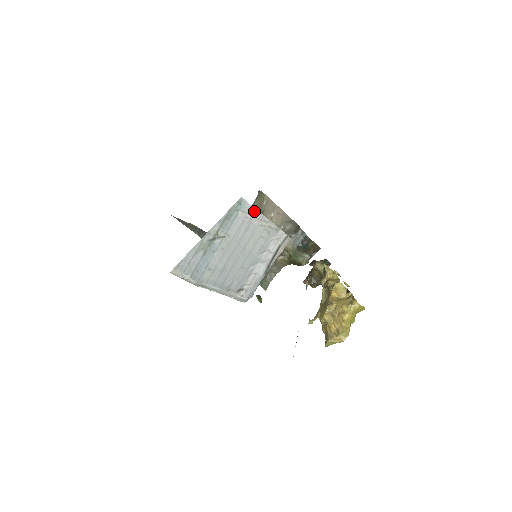
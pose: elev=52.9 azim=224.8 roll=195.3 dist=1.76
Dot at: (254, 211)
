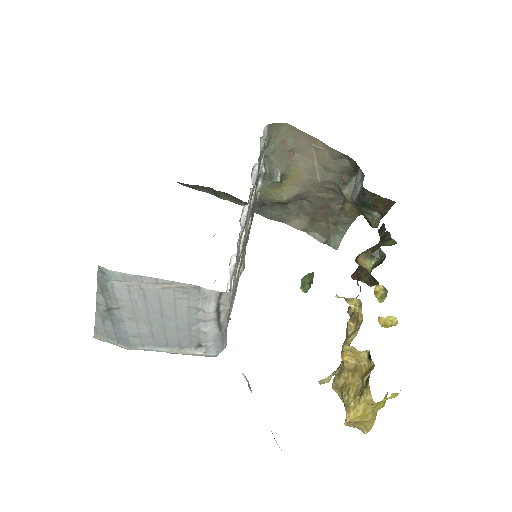
Dot at: (134, 277)
